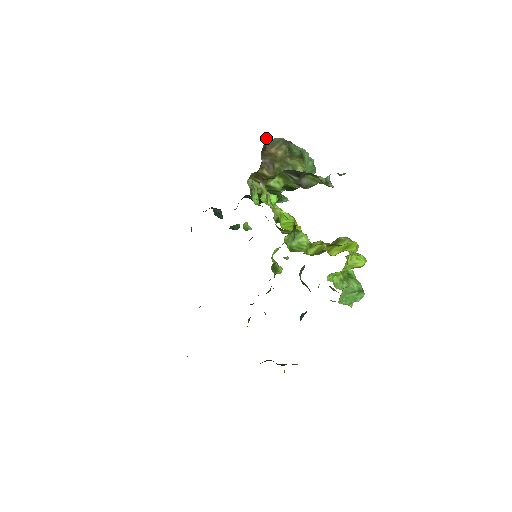
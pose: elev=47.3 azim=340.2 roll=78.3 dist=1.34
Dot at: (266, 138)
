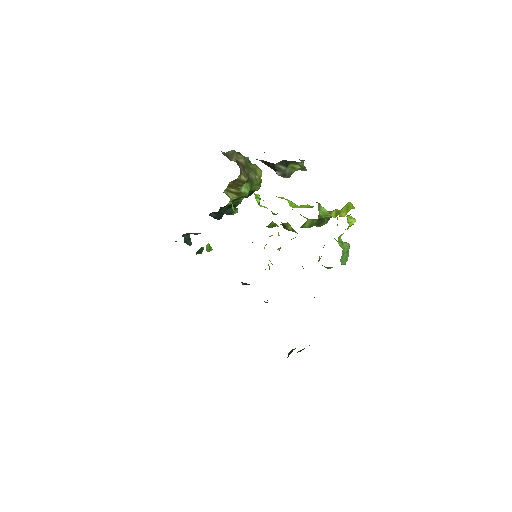
Dot at: (223, 152)
